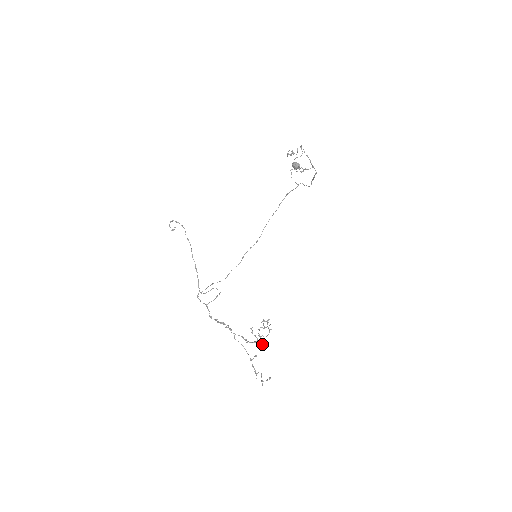
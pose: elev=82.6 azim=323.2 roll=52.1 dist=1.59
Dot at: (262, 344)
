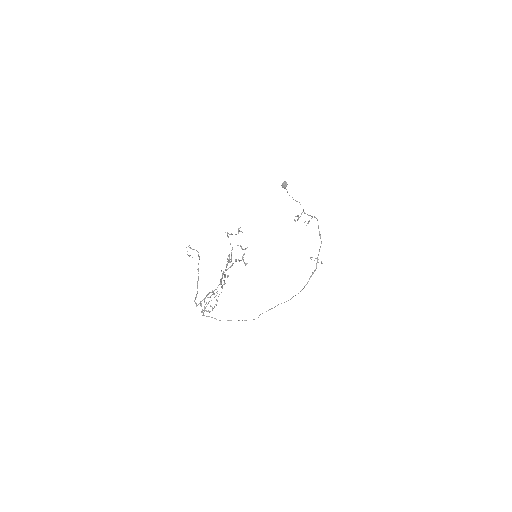
Dot at: occluded
